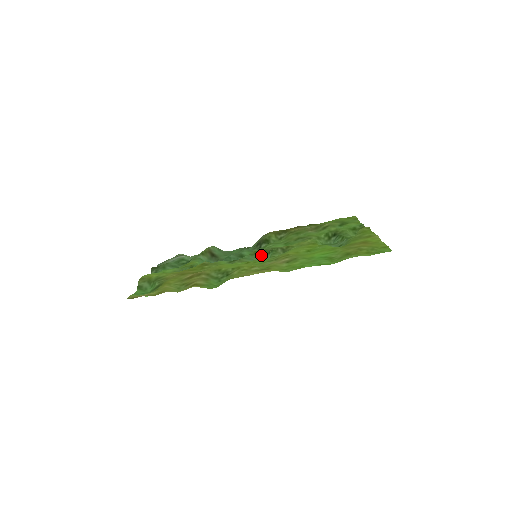
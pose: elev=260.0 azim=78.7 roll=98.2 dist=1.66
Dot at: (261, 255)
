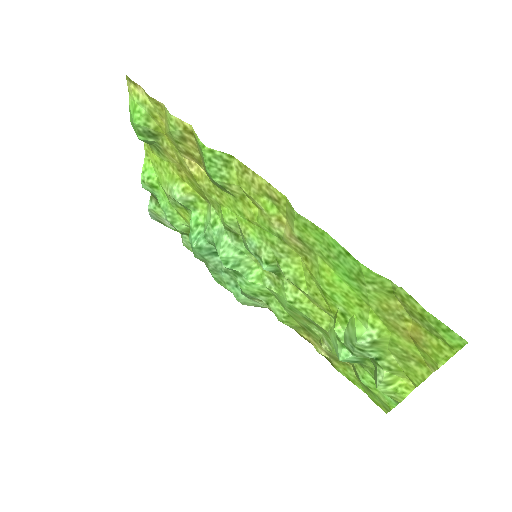
Dot at: occluded
